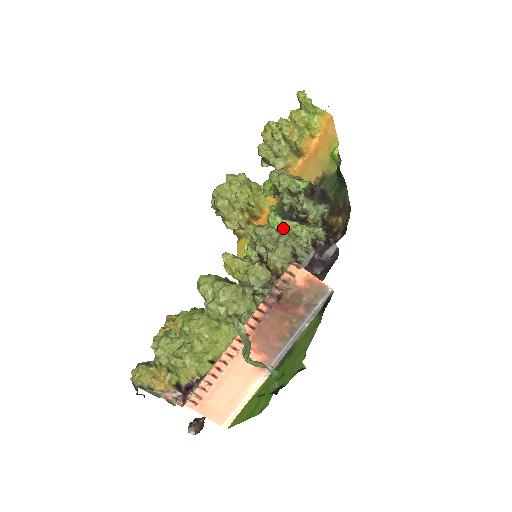
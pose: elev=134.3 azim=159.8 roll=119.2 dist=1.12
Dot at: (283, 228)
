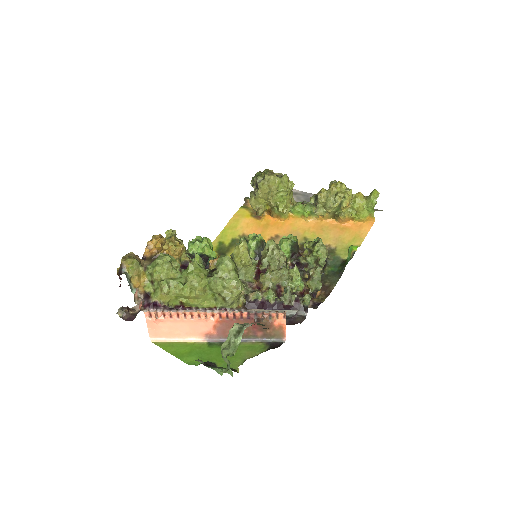
Dot at: occluded
